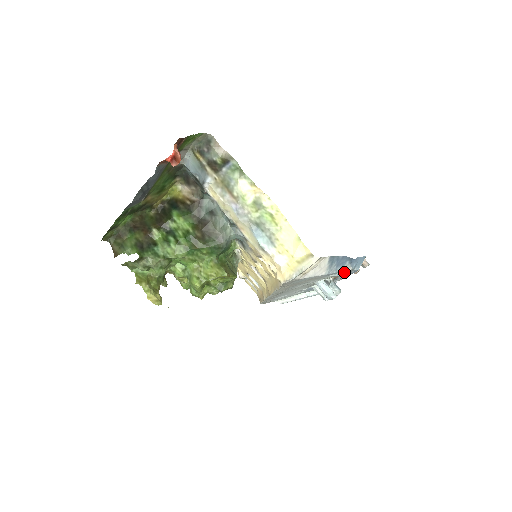
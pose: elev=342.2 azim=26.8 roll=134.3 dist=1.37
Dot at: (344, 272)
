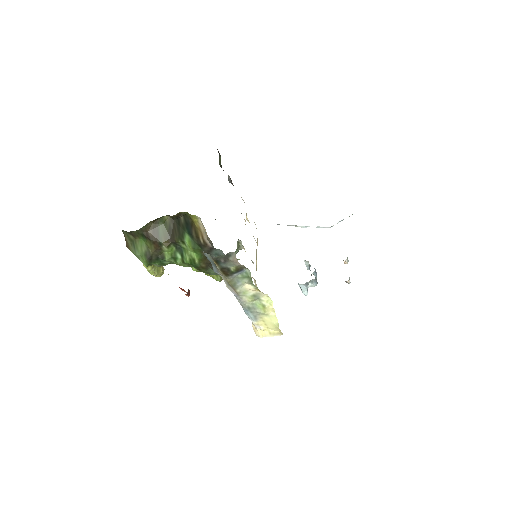
Dot at: occluded
